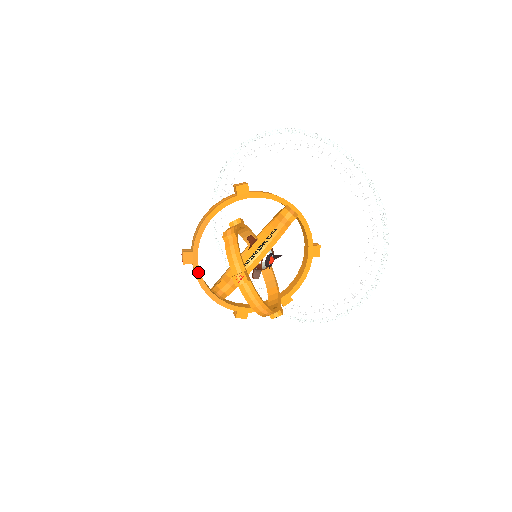
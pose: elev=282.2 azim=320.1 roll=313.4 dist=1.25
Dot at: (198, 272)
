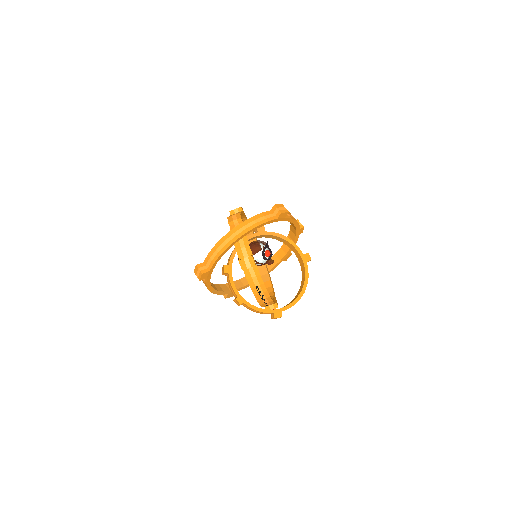
Dot at: (243, 288)
